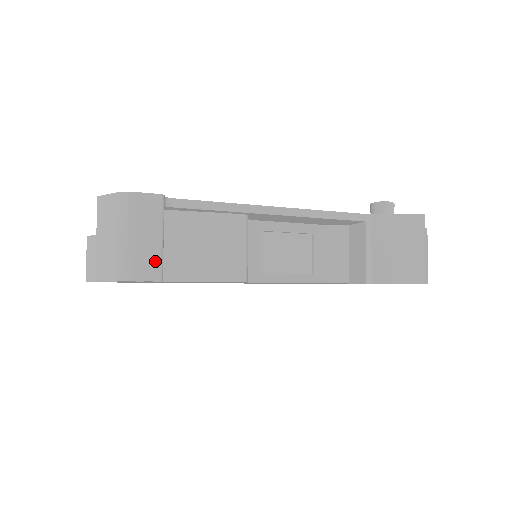
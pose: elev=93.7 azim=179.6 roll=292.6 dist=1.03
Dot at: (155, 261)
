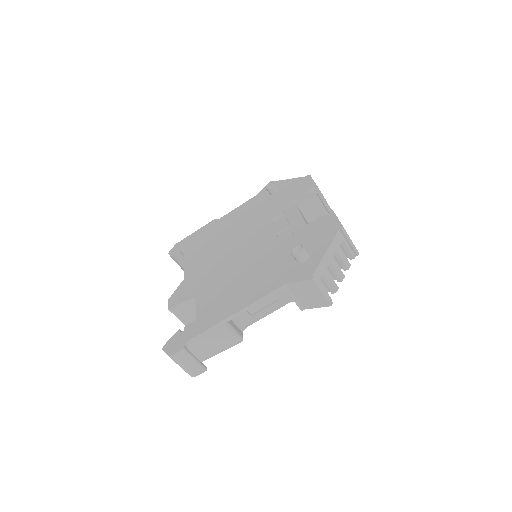
Dot at: (199, 367)
